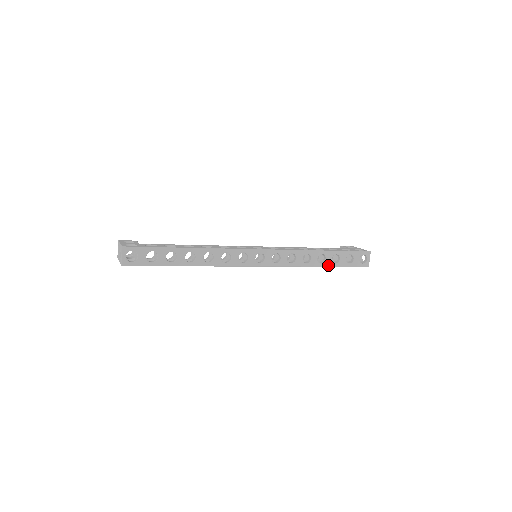
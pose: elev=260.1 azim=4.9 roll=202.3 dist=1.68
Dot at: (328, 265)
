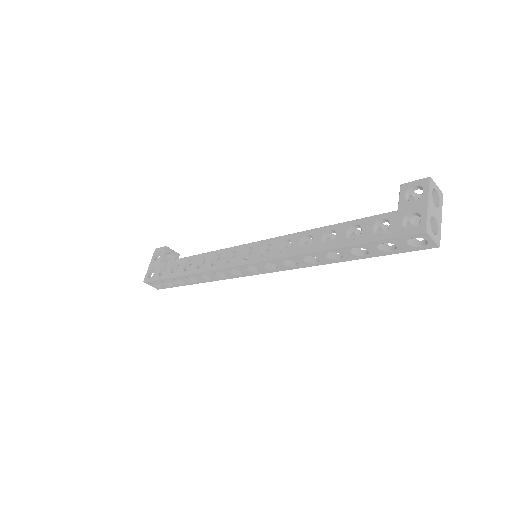
Dot at: (352, 259)
